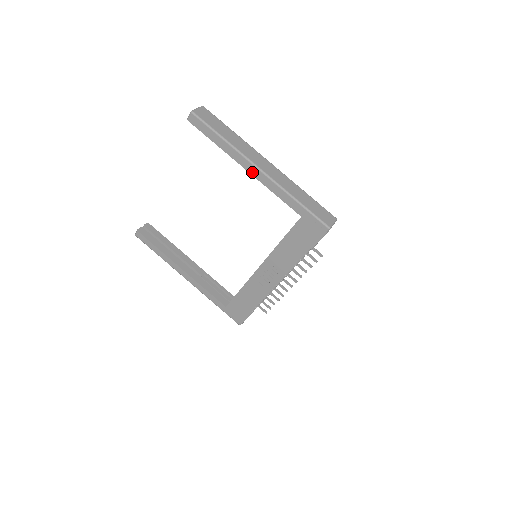
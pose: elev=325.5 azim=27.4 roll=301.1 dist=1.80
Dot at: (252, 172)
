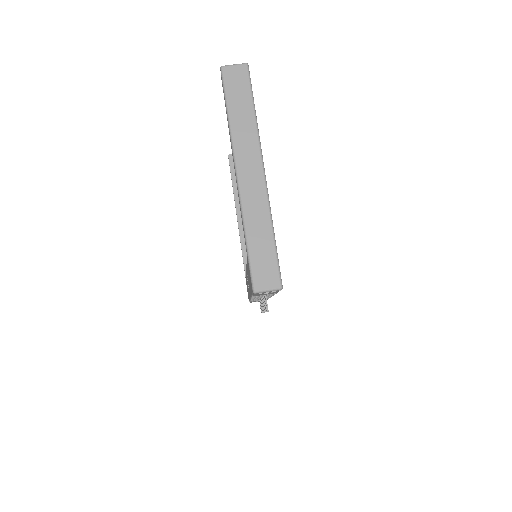
Dot at: occluded
